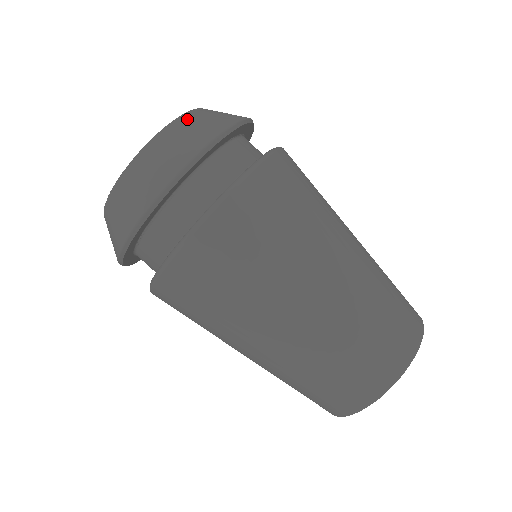
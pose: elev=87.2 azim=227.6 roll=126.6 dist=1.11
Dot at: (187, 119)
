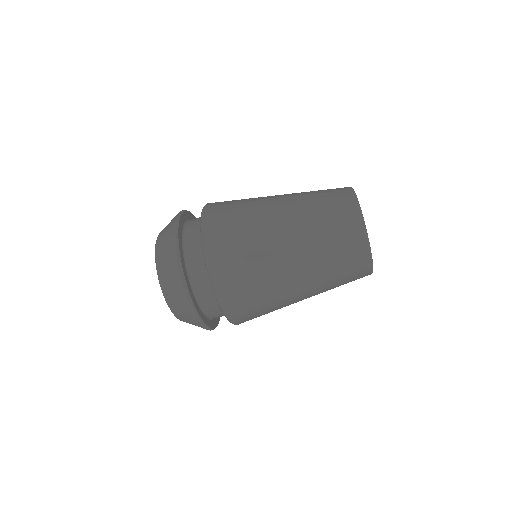
Dot at: (162, 279)
